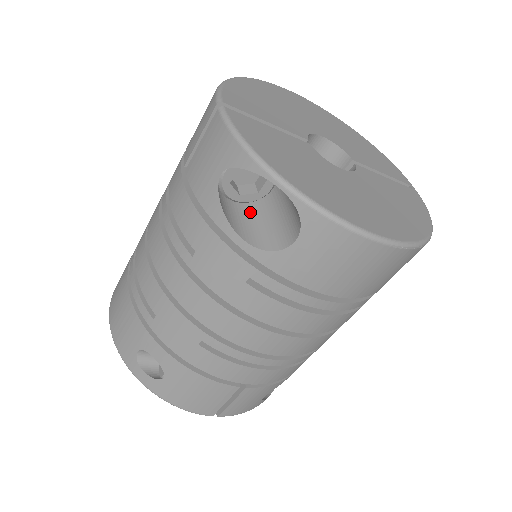
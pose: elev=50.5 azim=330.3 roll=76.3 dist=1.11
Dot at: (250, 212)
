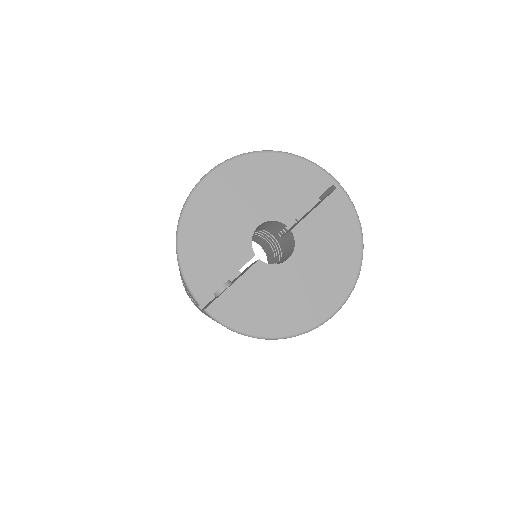
Dot at: occluded
